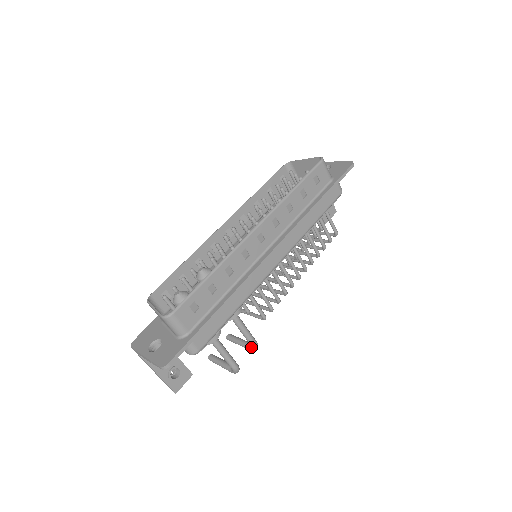
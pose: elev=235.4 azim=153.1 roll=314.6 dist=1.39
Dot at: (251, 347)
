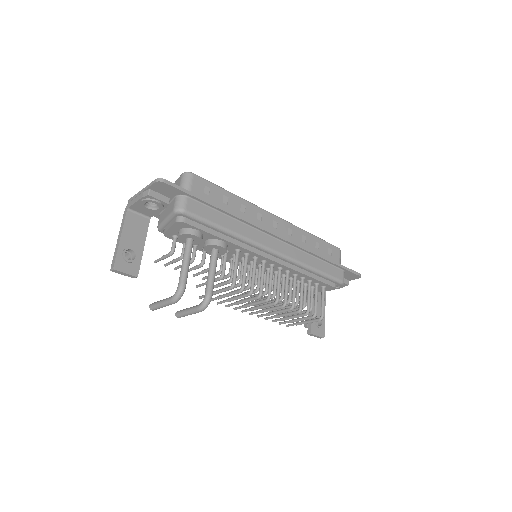
Dot at: occluded
